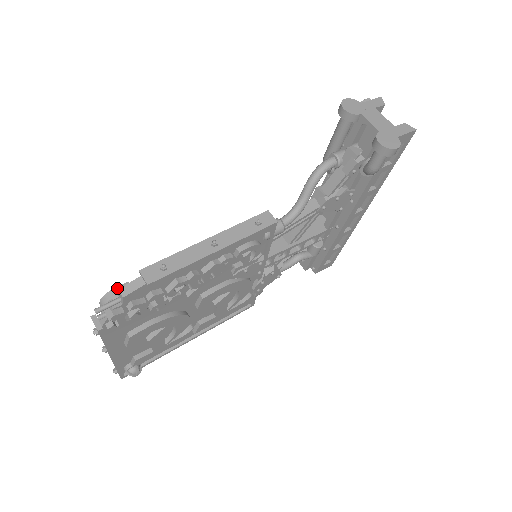
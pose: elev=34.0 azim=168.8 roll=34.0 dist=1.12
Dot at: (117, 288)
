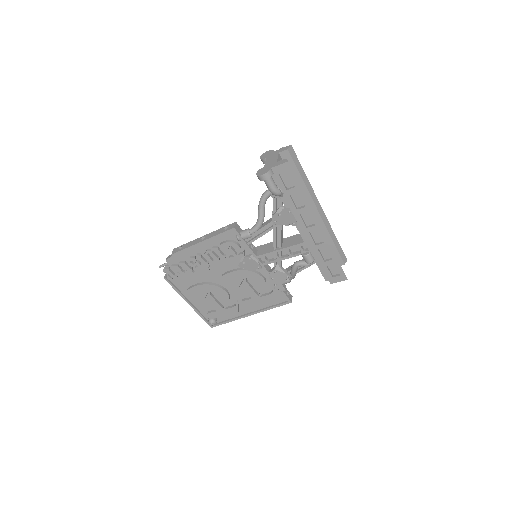
Dot at: occluded
